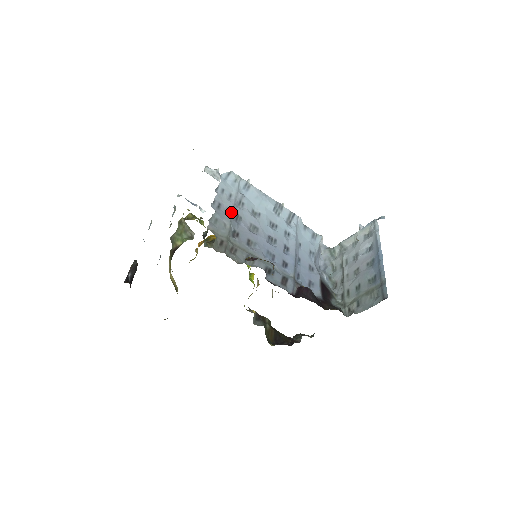
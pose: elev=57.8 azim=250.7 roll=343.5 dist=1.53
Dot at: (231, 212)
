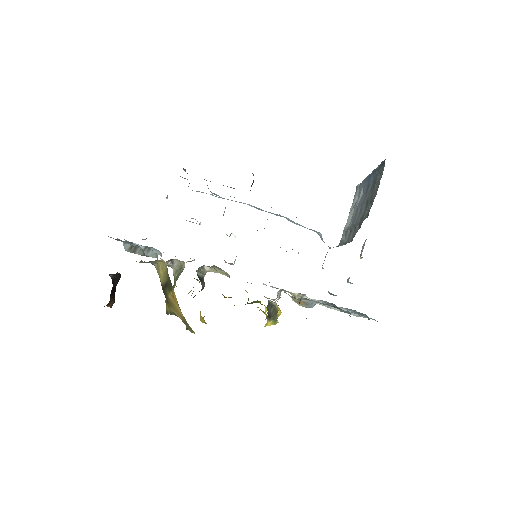
Dot at: occluded
